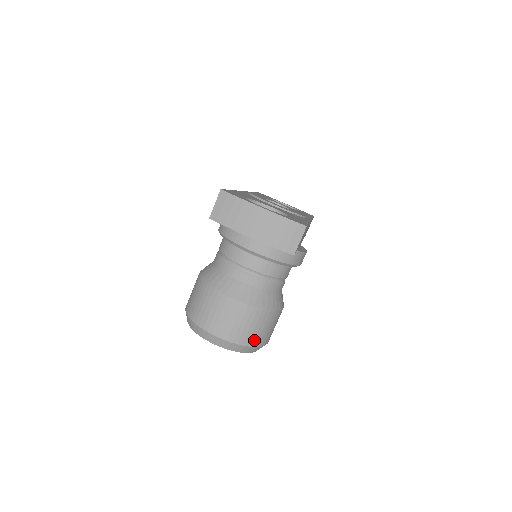
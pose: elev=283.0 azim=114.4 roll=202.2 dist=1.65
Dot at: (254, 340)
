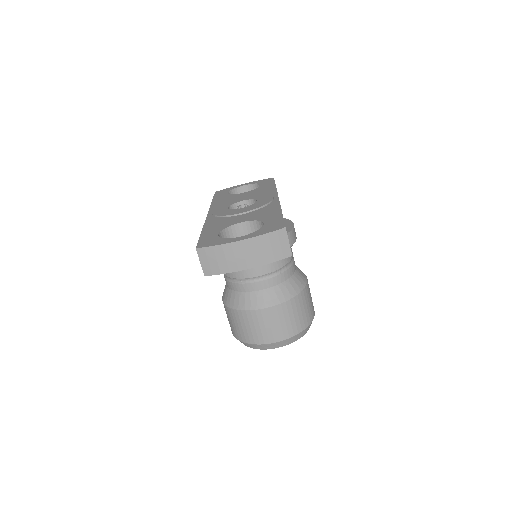
Dot at: (304, 322)
